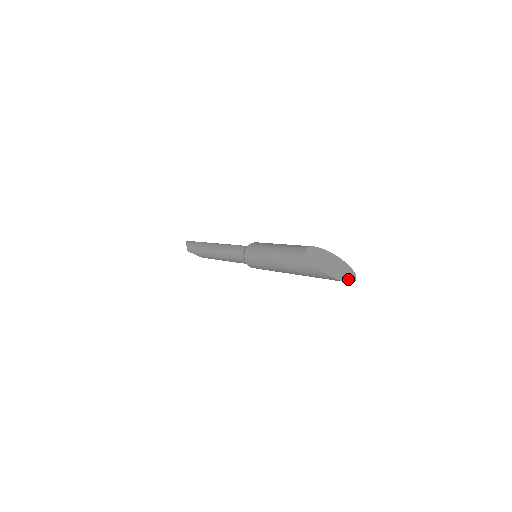
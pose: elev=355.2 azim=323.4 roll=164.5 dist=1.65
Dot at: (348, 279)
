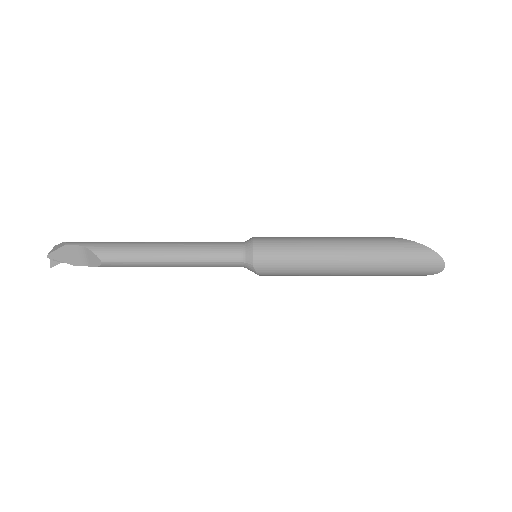
Dot at: (438, 262)
